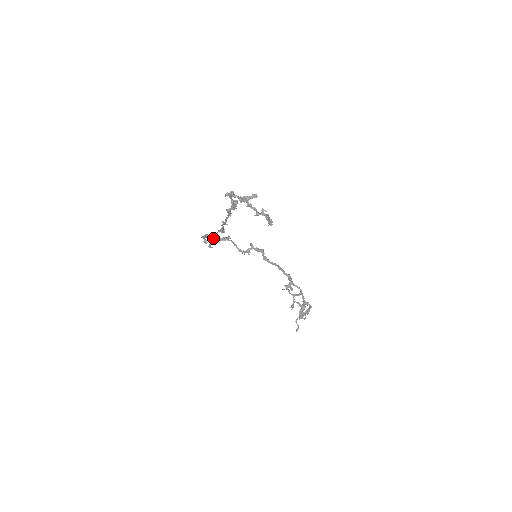
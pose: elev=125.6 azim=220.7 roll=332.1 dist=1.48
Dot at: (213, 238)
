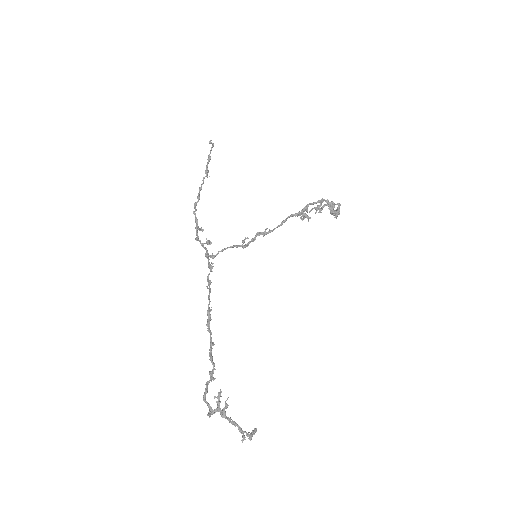
Dot at: occluded
